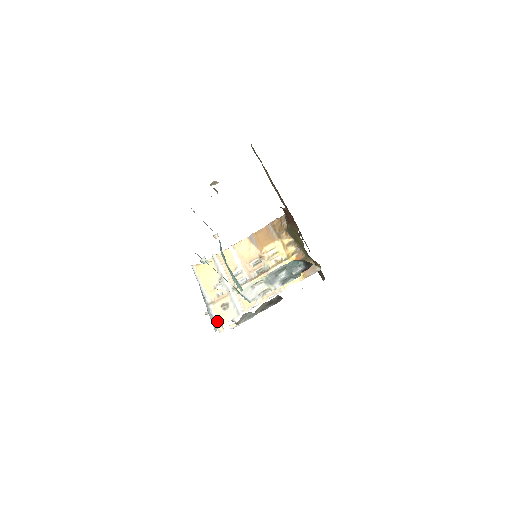
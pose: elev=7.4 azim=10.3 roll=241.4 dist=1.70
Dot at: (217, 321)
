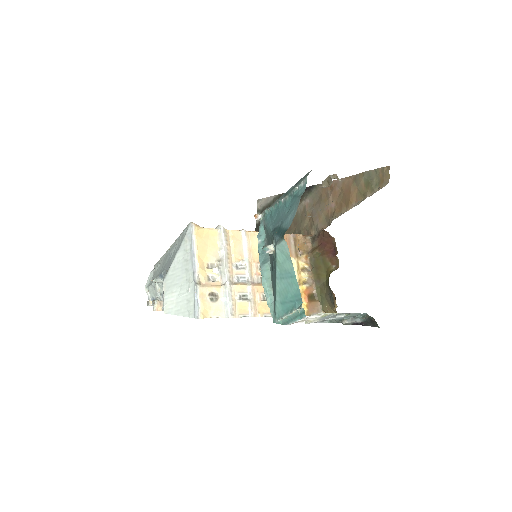
Dot at: (199, 310)
